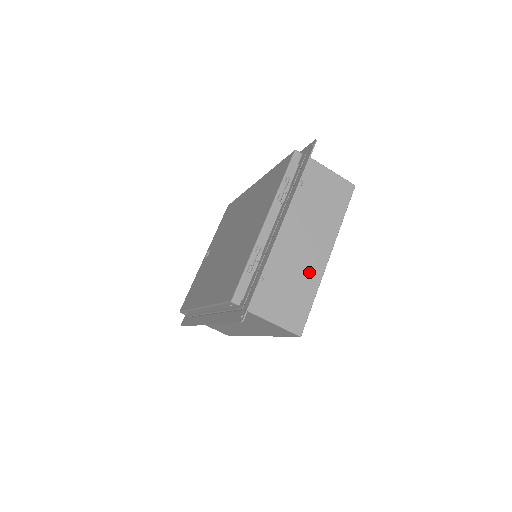
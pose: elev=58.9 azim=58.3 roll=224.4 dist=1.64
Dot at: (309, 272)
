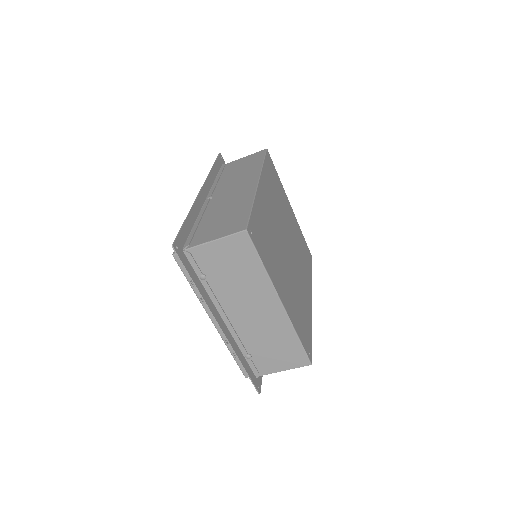
Dot at: (277, 326)
